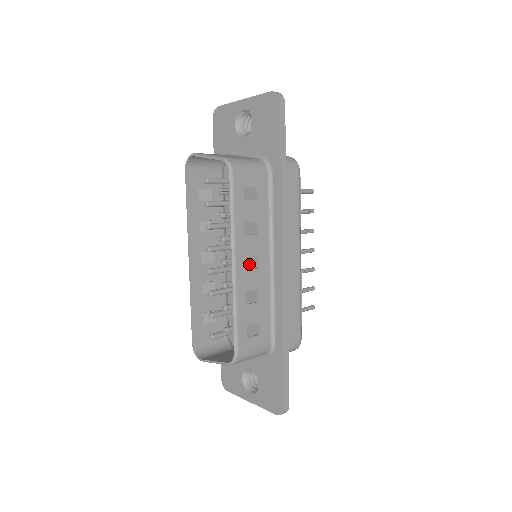
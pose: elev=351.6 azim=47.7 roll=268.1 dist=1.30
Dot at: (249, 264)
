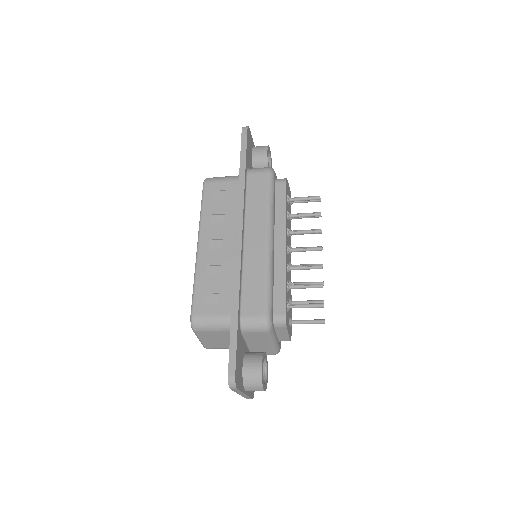
Dot at: (214, 245)
